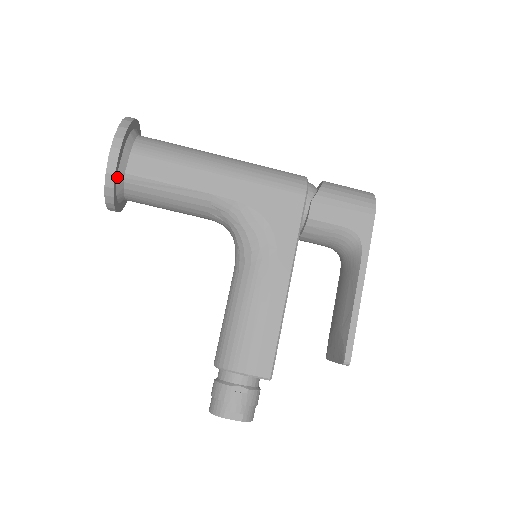
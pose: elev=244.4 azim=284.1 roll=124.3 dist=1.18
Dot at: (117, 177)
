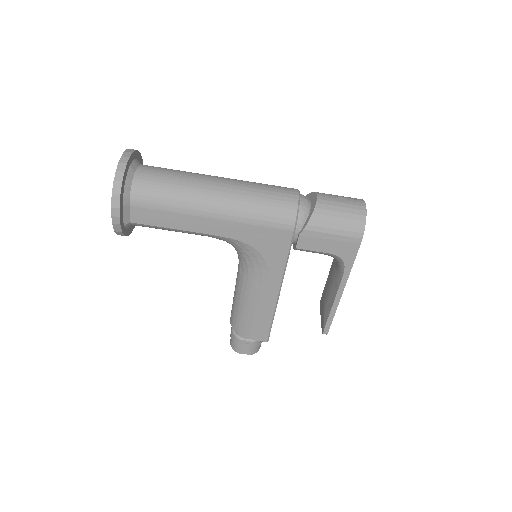
Dot at: (125, 227)
